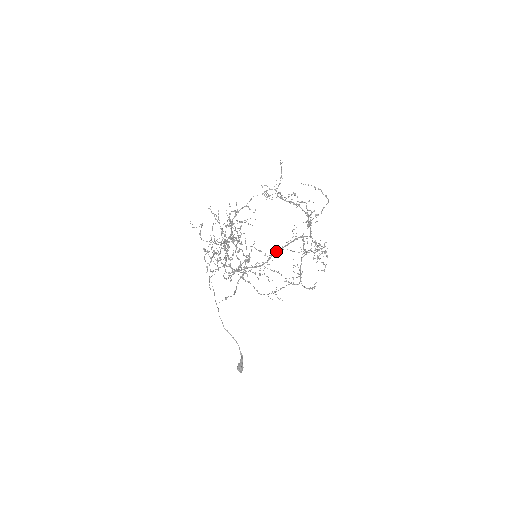
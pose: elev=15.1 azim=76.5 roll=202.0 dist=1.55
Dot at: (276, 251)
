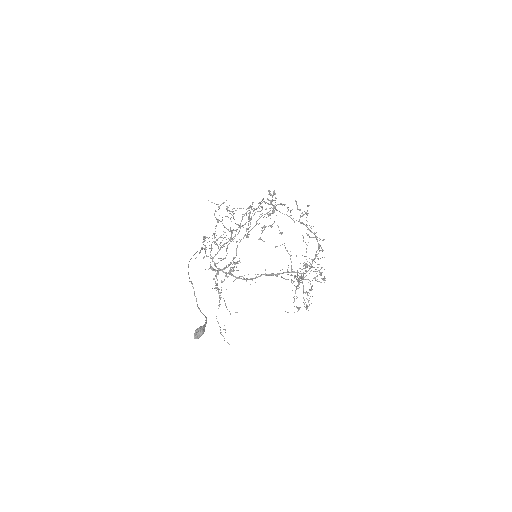
Dot at: (265, 274)
